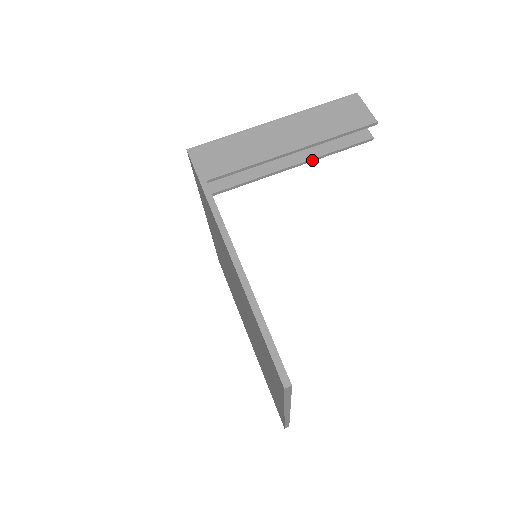
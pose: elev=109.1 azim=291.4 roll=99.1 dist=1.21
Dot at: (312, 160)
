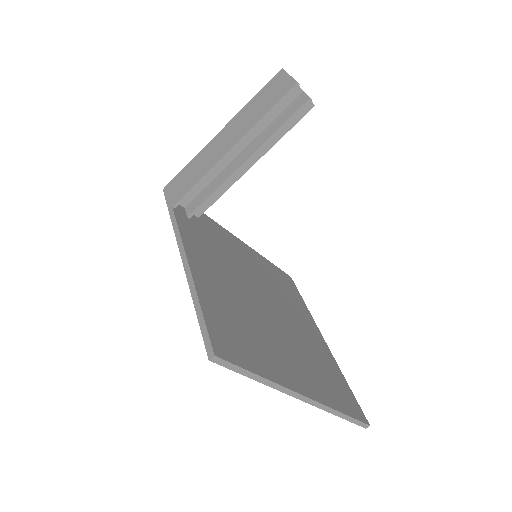
Dot at: (261, 148)
